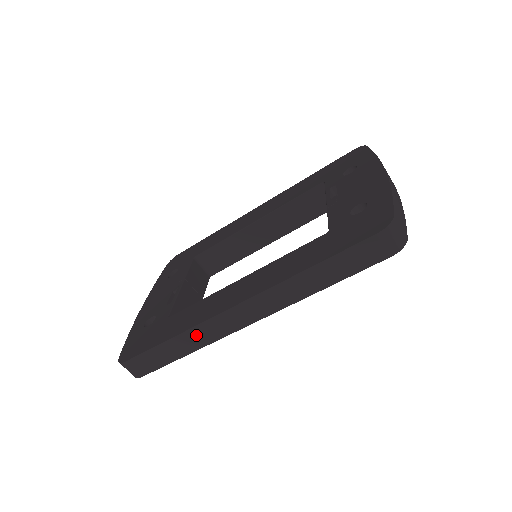
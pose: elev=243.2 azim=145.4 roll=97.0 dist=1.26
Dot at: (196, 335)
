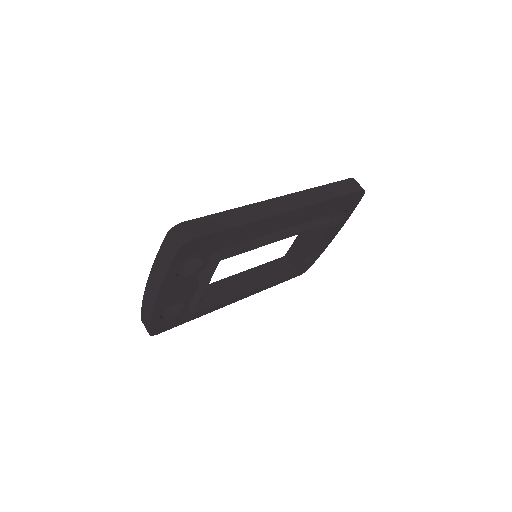
Dot at: (250, 211)
